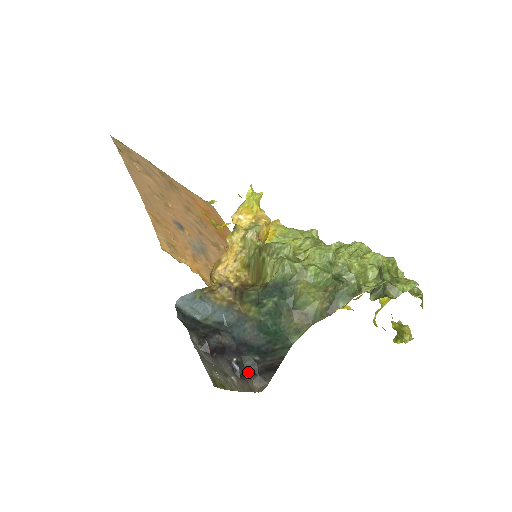
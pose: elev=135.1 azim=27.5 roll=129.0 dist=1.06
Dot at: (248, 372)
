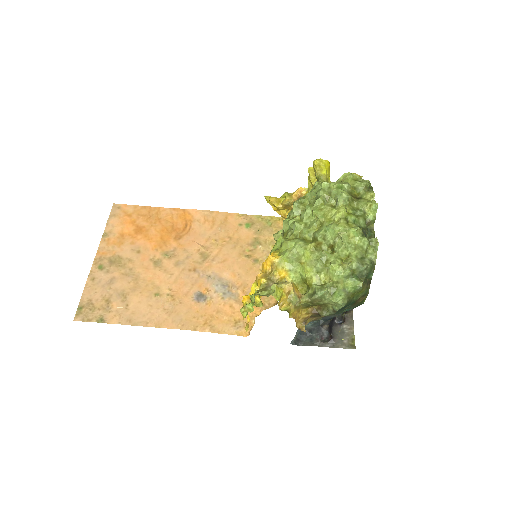
Dot at: (343, 315)
